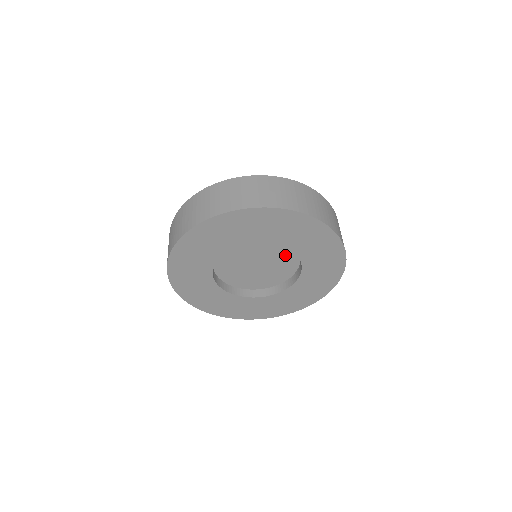
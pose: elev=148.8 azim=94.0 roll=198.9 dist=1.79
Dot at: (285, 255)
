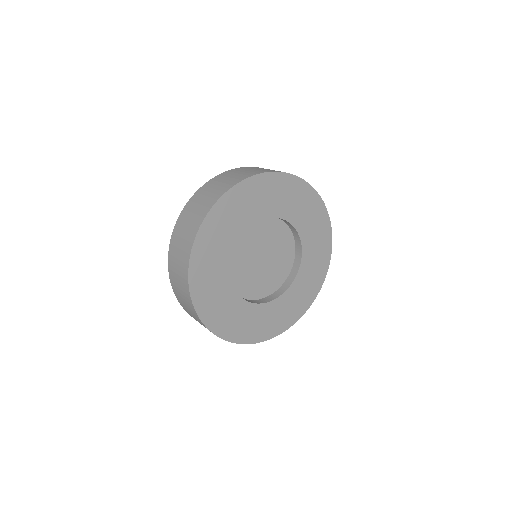
Dot at: (281, 238)
